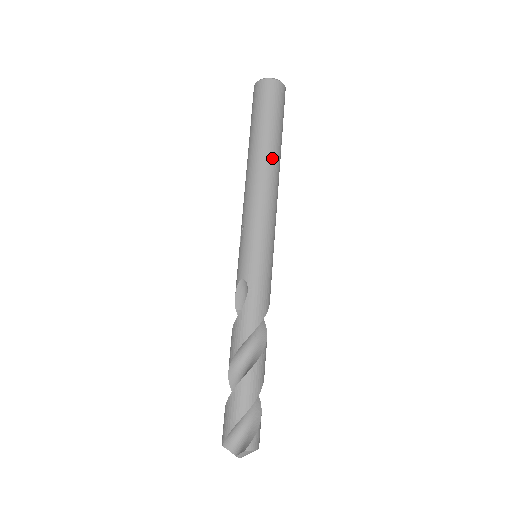
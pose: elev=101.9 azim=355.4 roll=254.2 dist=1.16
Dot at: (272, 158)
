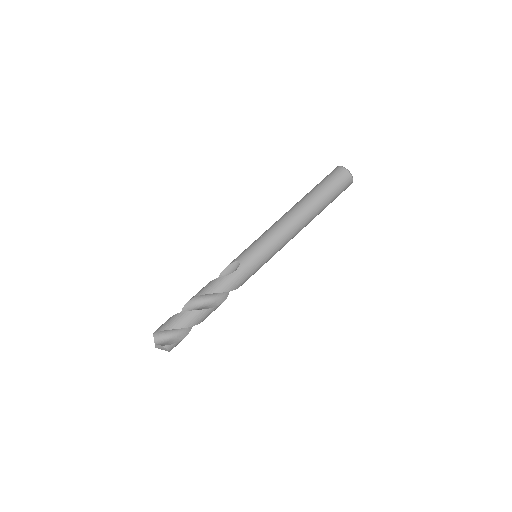
Dot at: (311, 214)
